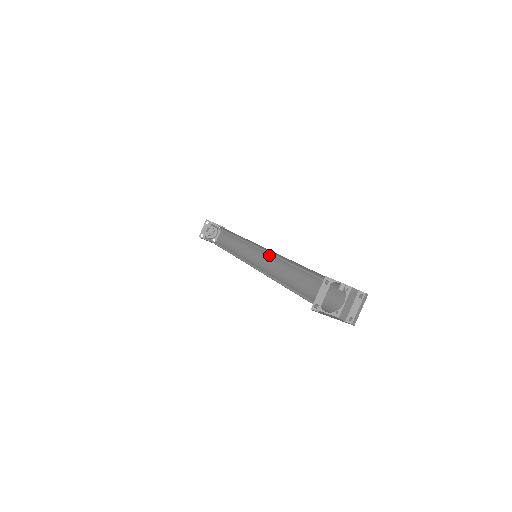
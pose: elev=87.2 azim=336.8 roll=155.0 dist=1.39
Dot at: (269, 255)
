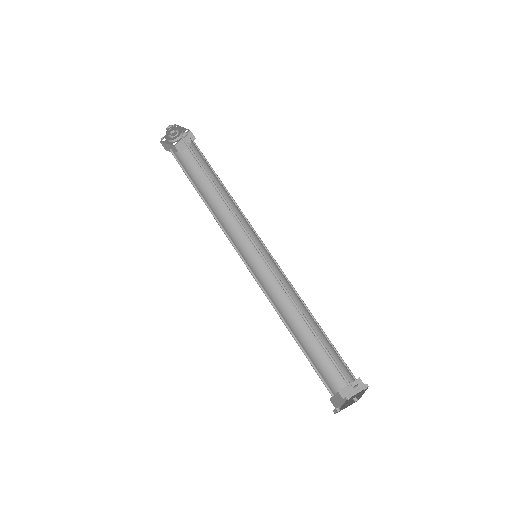
Dot at: (269, 258)
